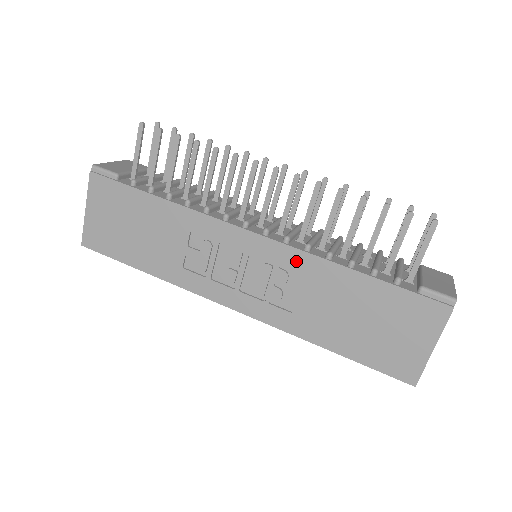
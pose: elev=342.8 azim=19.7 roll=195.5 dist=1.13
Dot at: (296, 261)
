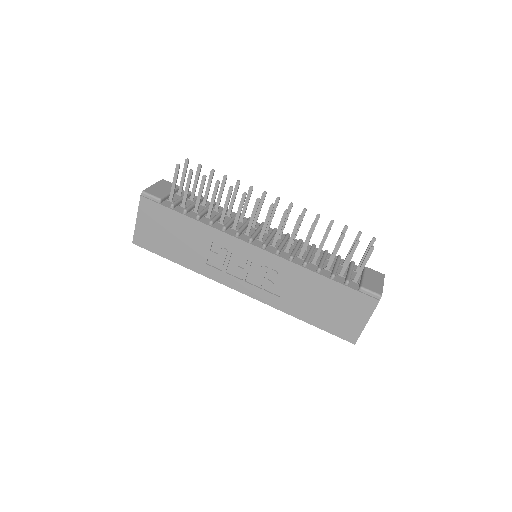
Dot at: (283, 266)
